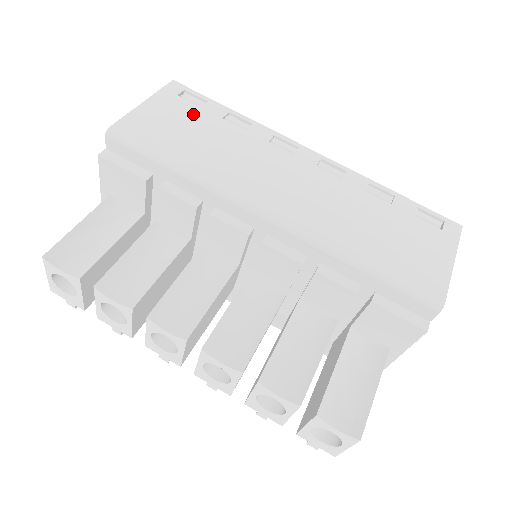
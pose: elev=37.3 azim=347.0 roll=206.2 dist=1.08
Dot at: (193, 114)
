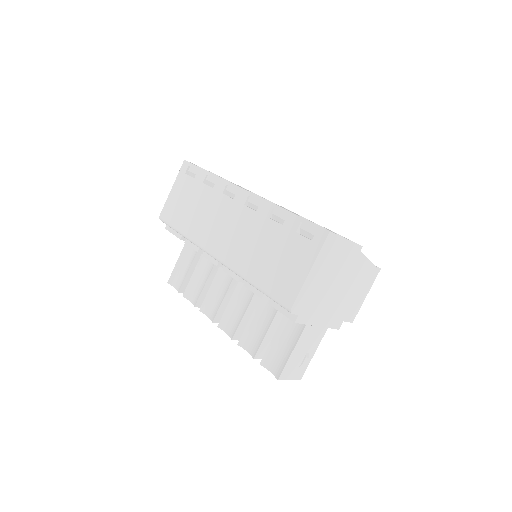
Dot at: (190, 187)
